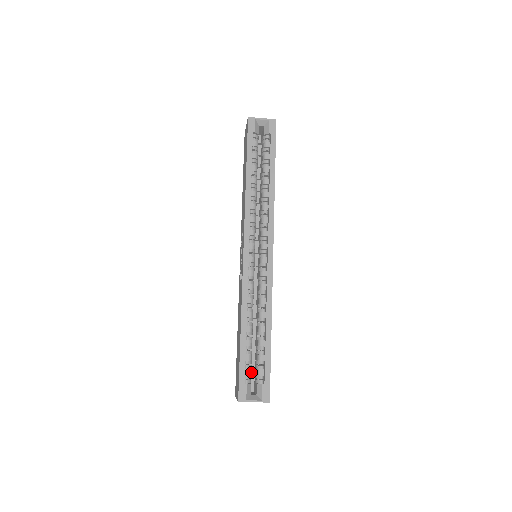
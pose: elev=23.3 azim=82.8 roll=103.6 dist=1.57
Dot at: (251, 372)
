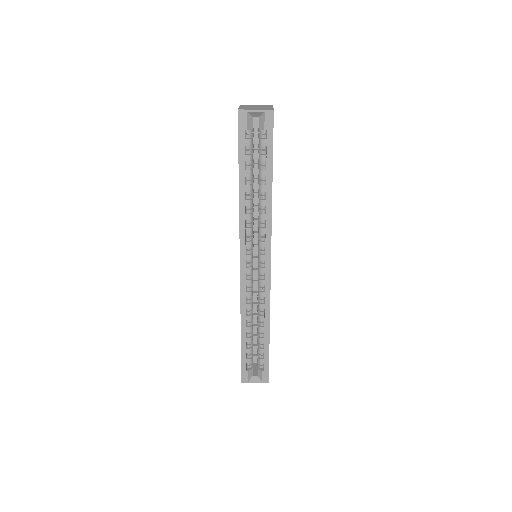
Dot at: (255, 350)
